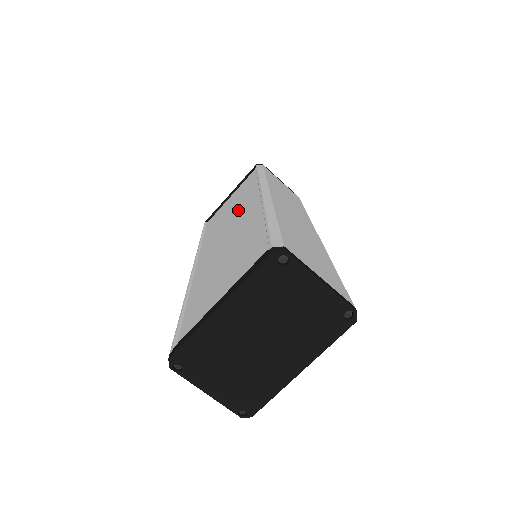
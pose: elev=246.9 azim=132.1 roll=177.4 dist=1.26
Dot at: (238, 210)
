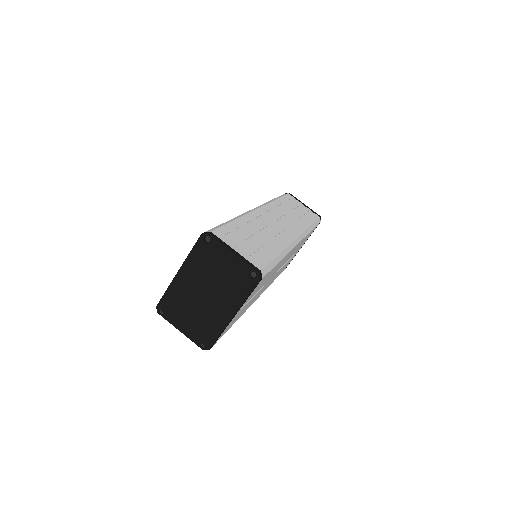
Dot at: occluded
